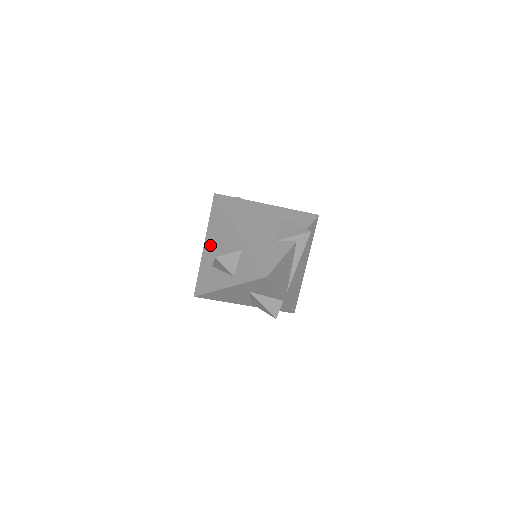
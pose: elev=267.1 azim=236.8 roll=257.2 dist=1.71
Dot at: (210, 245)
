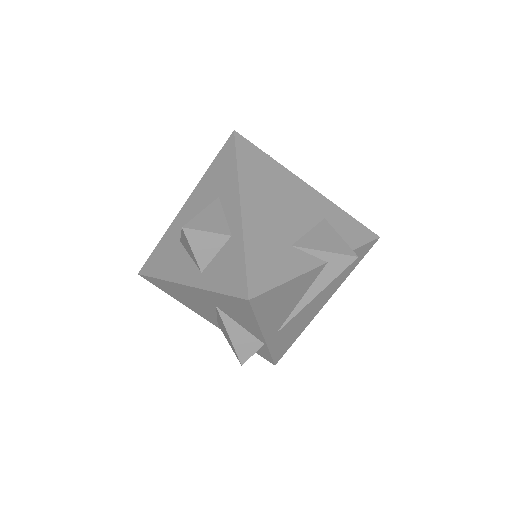
Dot at: (192, 207)
